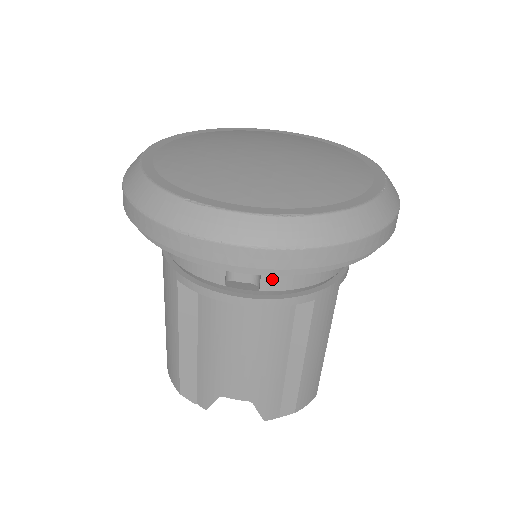
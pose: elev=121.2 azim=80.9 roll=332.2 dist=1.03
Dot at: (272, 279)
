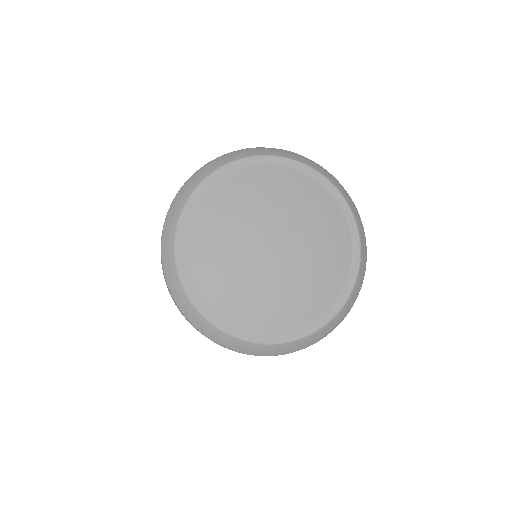
Dot at: occluded
